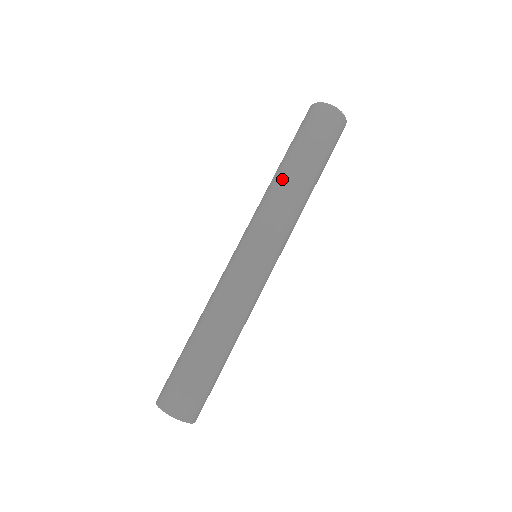
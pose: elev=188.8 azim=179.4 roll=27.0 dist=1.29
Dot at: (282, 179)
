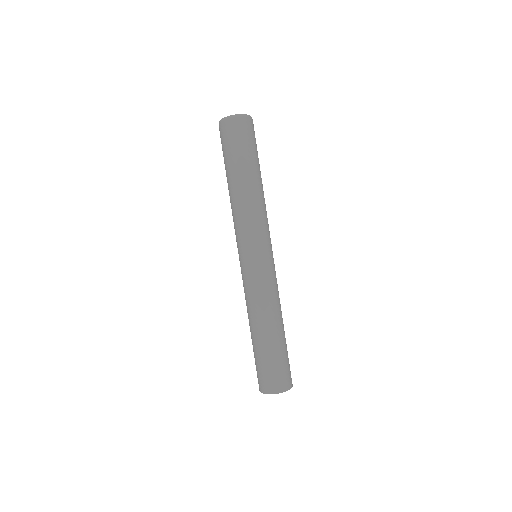
Dot at: (232, 195)
